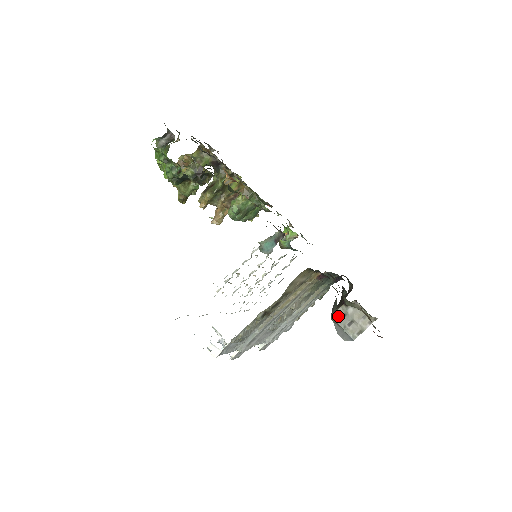
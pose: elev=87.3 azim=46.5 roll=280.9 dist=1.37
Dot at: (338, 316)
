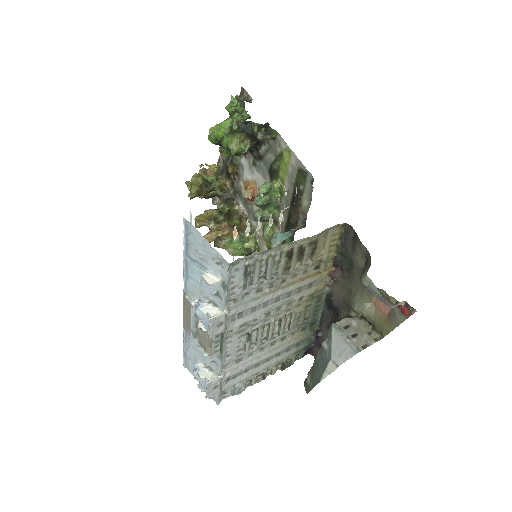
Dot at: (341, 326)
